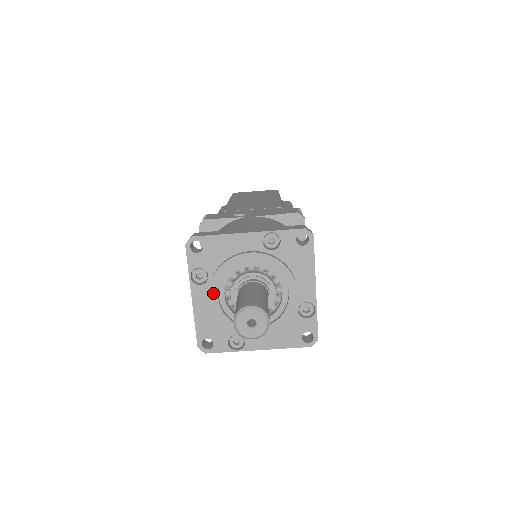
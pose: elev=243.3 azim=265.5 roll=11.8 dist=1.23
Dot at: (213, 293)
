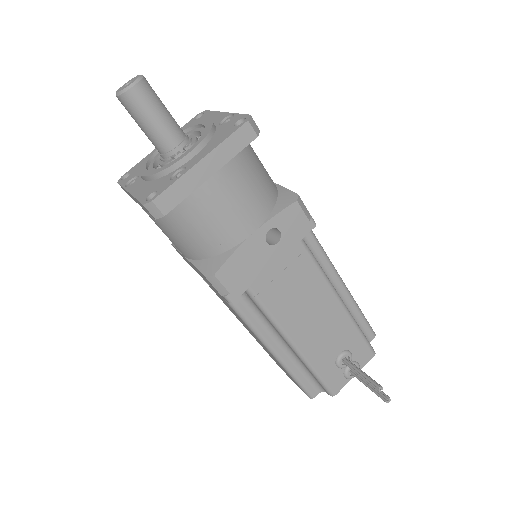
Dot at: (142, 172)
